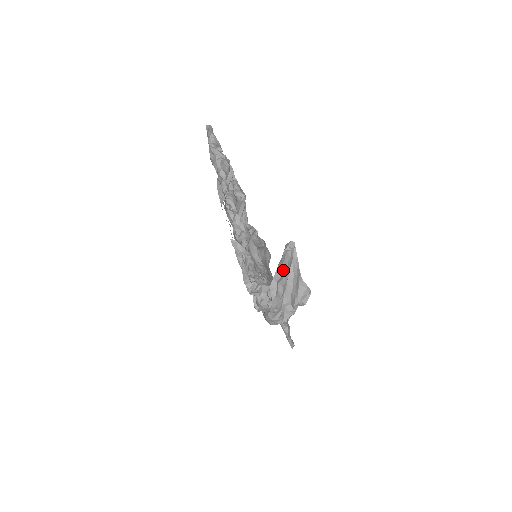
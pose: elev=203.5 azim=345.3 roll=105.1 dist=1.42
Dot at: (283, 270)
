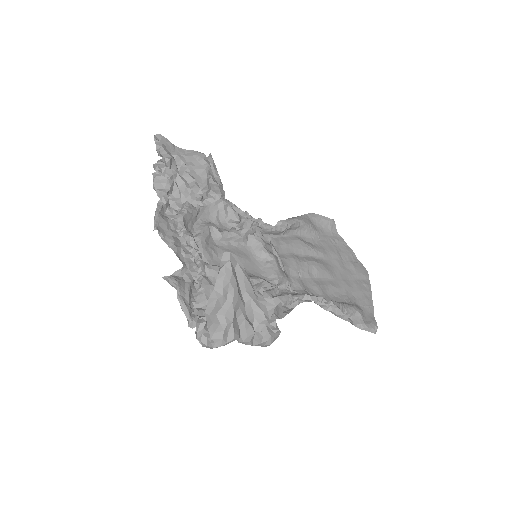
Dot at: (216, 297)
